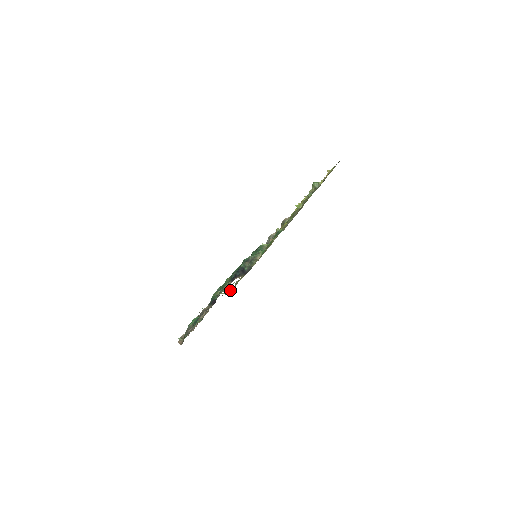
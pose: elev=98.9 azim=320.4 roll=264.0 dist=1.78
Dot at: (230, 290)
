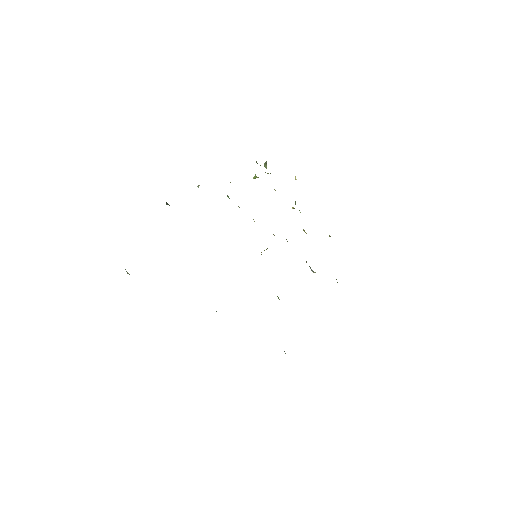
Dot at: occluded
